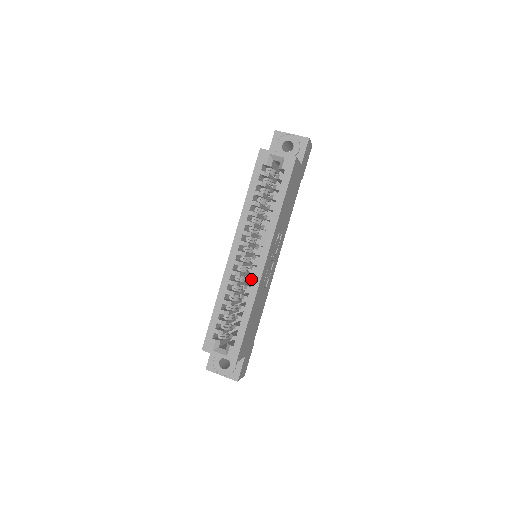
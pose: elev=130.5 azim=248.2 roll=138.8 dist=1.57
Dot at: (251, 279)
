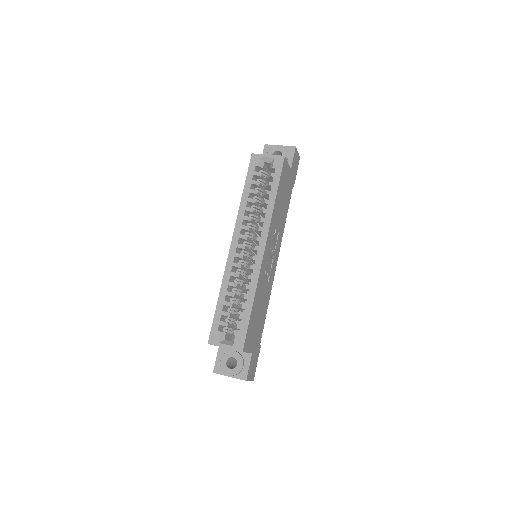
Dot at: (252, 268)
